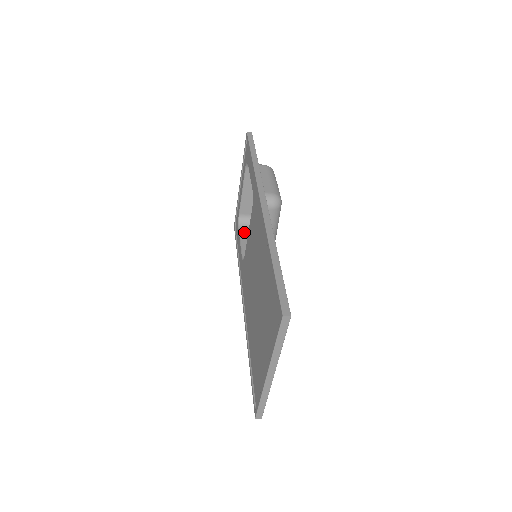
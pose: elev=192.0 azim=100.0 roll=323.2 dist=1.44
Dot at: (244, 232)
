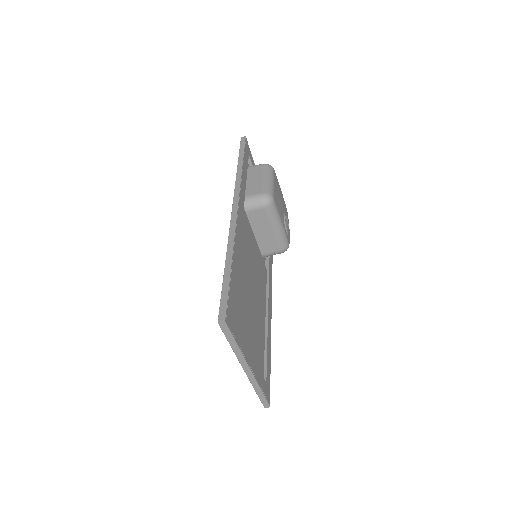
Dot at: occluded
